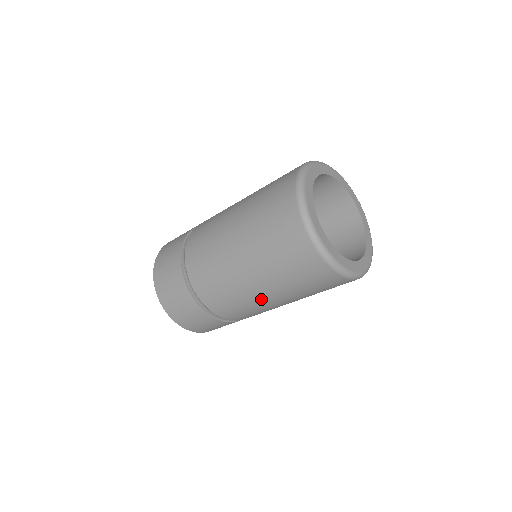
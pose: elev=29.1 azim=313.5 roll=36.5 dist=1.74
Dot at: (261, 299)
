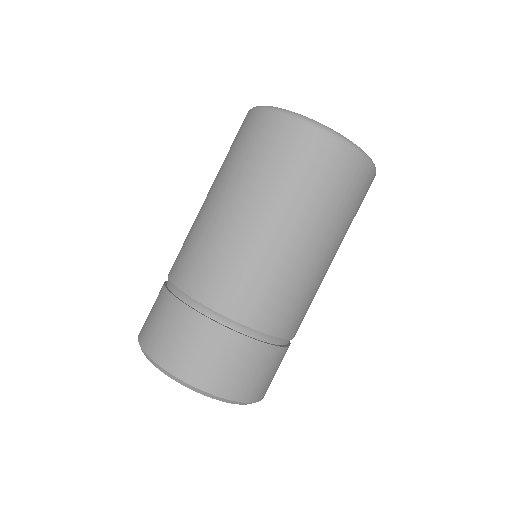
Dot at: (297, 255)
